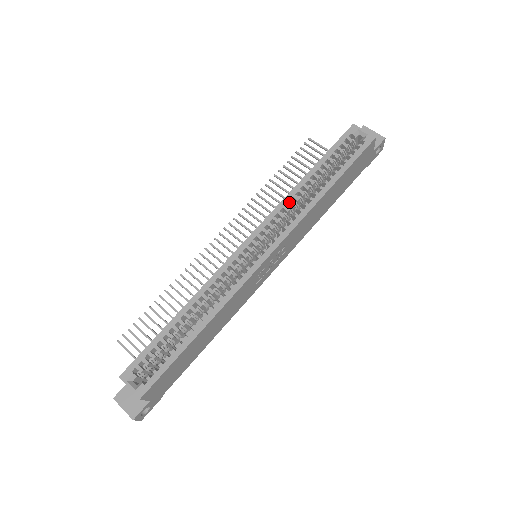
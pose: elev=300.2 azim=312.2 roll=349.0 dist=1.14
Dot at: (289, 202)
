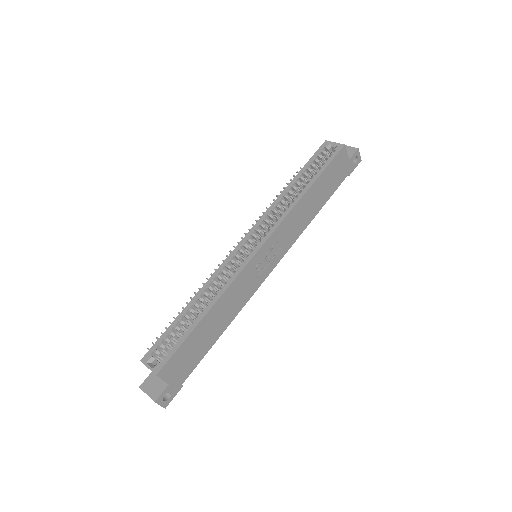
Dot at: (276, 205)
